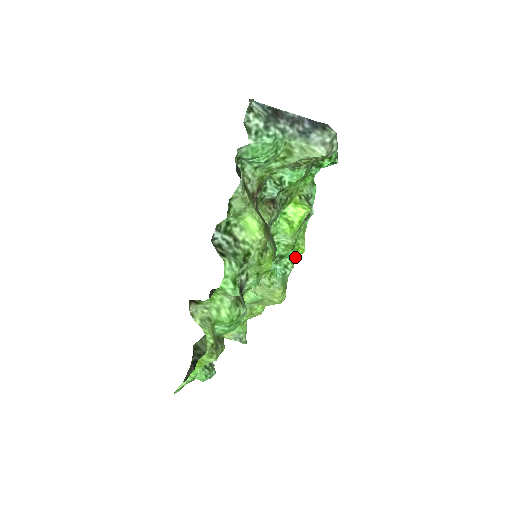
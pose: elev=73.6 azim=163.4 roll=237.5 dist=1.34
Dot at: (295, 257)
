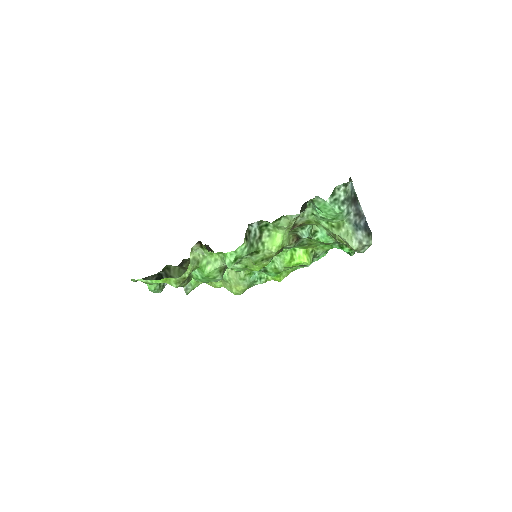
Dot at: (271, 279)
